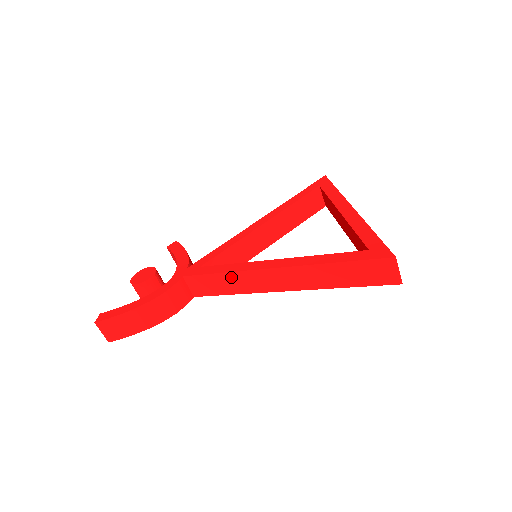
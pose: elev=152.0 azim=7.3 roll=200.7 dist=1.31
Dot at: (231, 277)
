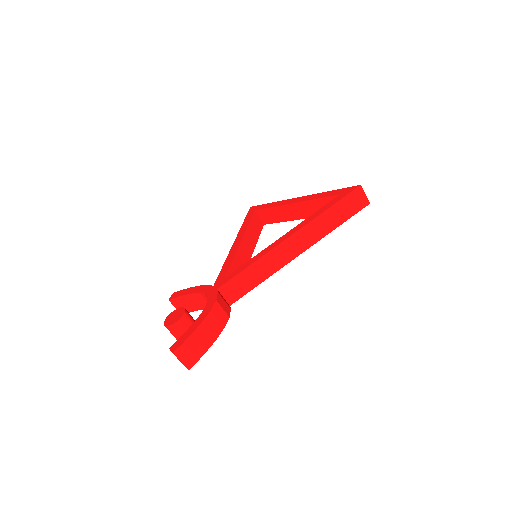
Dot at: (258, 265)
